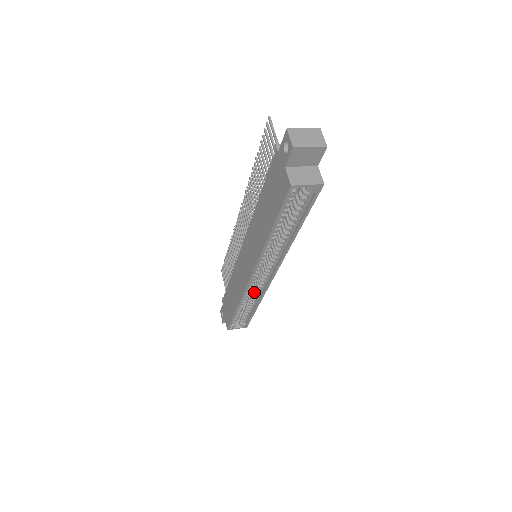
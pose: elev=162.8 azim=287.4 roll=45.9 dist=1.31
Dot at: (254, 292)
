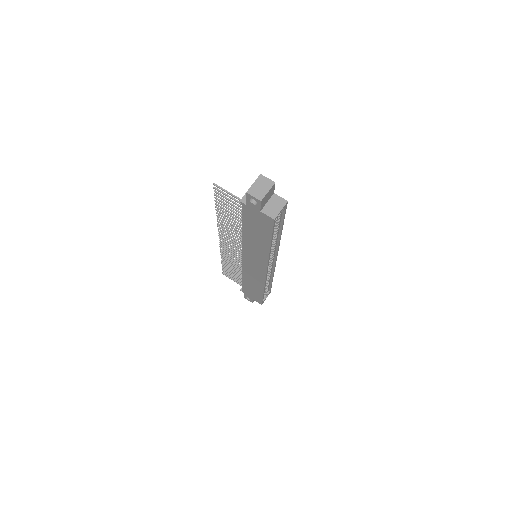
Dot at: (268, 274)
